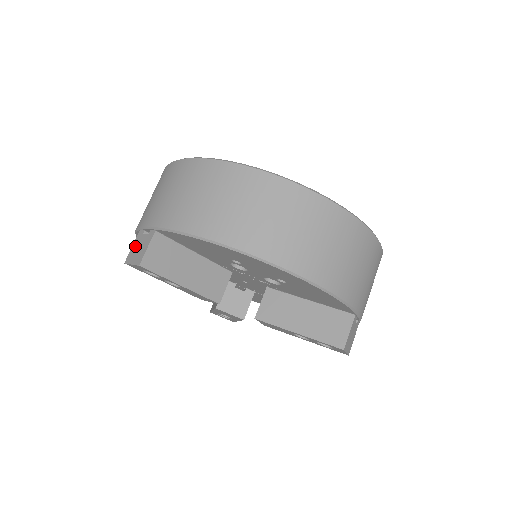
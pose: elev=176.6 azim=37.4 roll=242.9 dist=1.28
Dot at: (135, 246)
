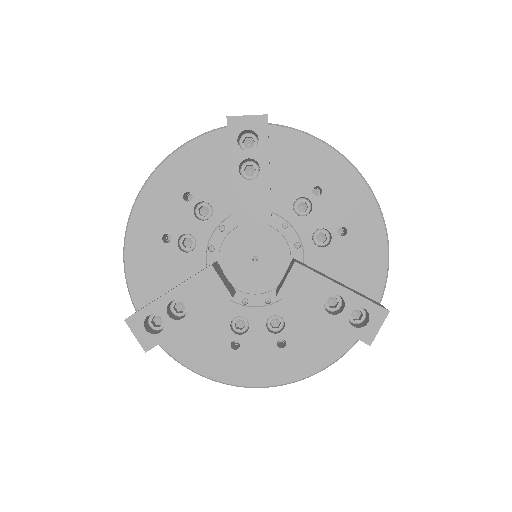
Dot at: occluded
